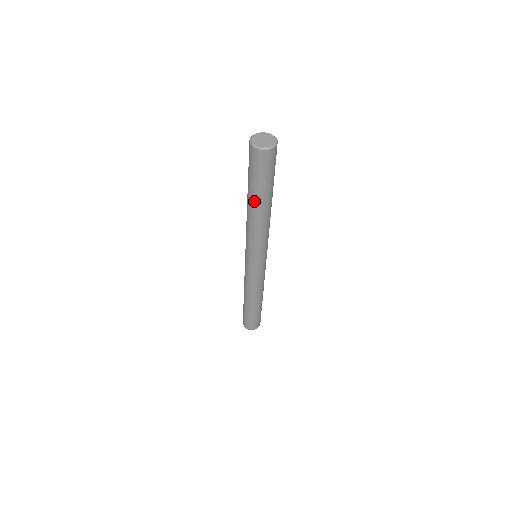
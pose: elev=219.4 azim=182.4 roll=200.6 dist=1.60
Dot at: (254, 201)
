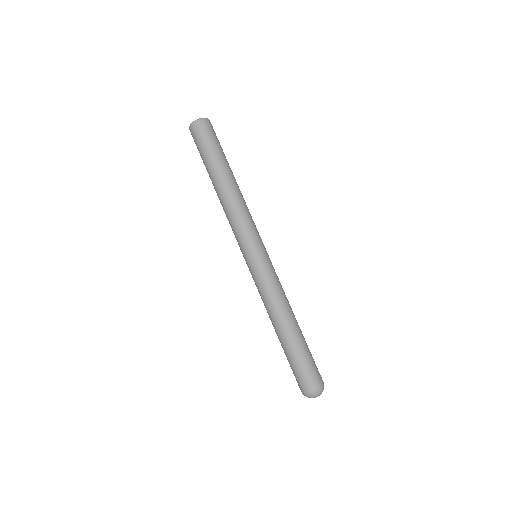
Dot at: occluded
